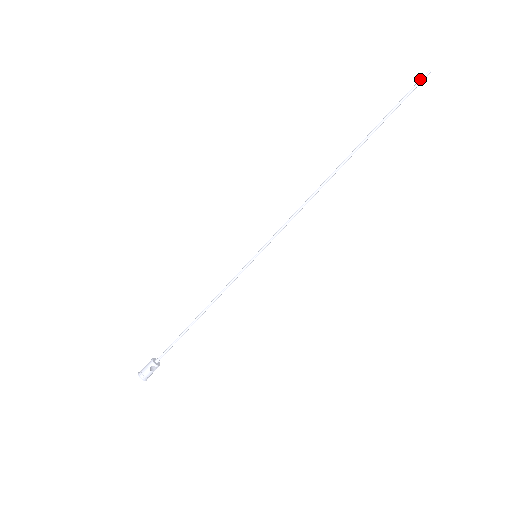
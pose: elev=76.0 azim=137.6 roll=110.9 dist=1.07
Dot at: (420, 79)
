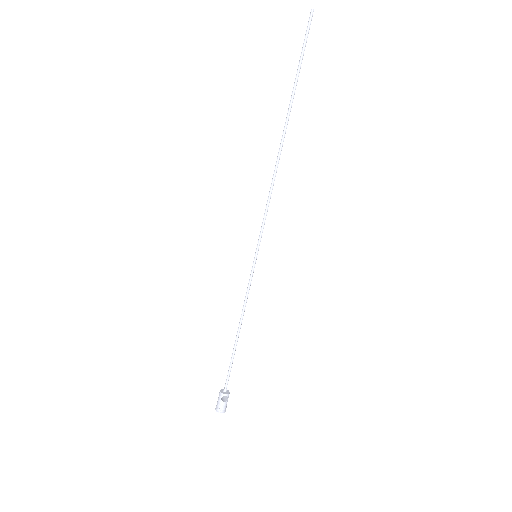
Dot at: (308, 21)
